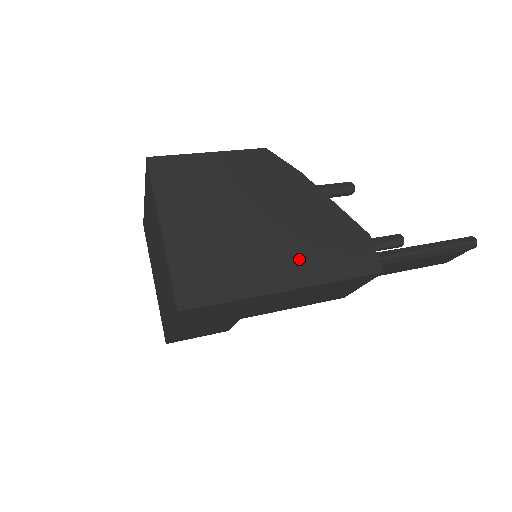
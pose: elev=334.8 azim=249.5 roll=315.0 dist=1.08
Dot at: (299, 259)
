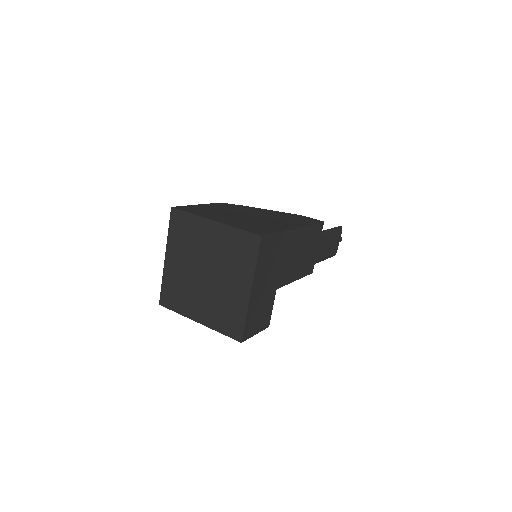
Dot at: (286, 222)
